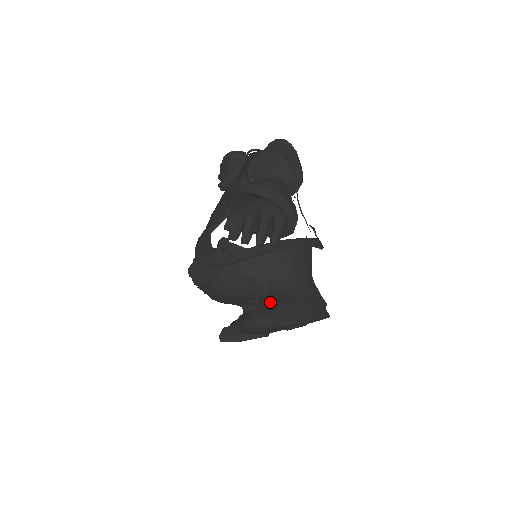
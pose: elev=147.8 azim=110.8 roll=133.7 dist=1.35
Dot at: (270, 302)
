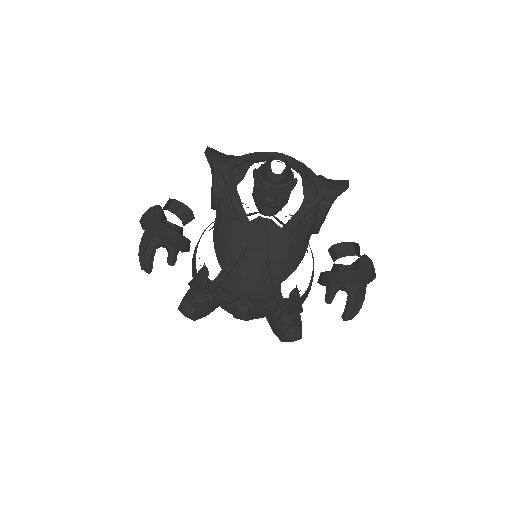
Dot at: (298, 312)
